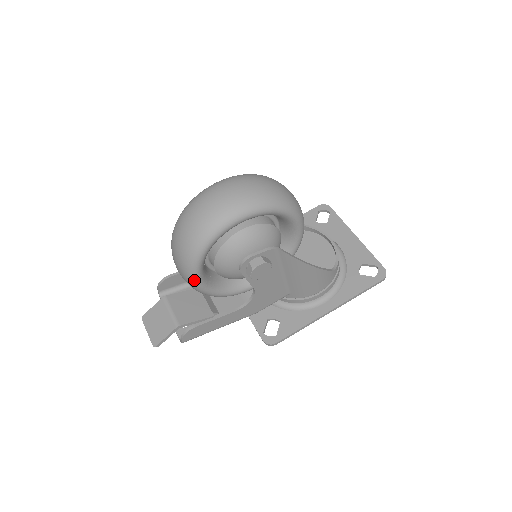
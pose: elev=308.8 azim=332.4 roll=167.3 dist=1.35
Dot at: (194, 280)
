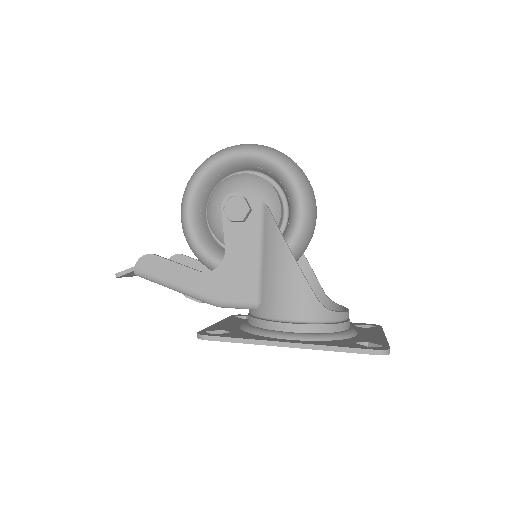
Dot at: (185, 200)
